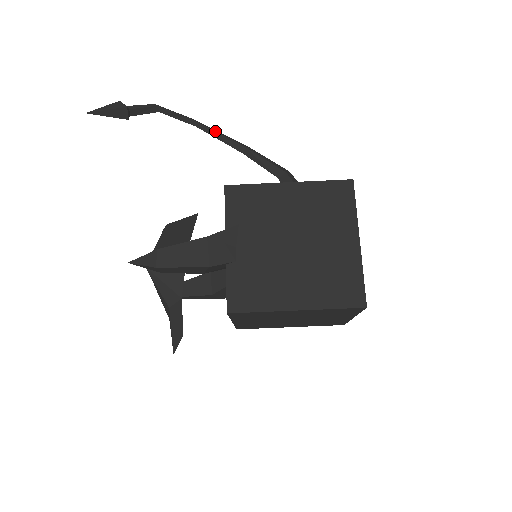
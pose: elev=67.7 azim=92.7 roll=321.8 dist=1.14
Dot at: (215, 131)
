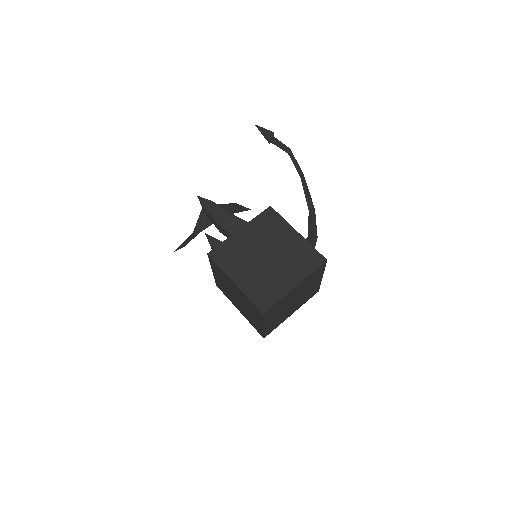
Dot at: (306, 187)
